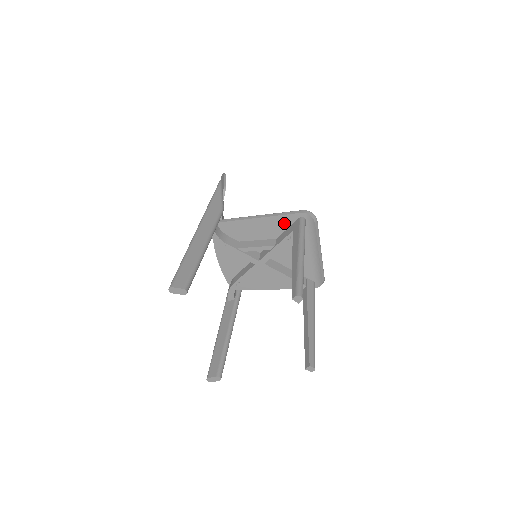
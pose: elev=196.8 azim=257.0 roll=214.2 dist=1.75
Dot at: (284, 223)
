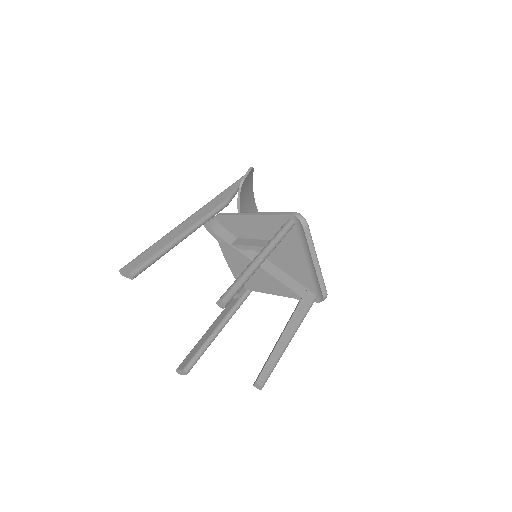
Dot at: (275, 224)
